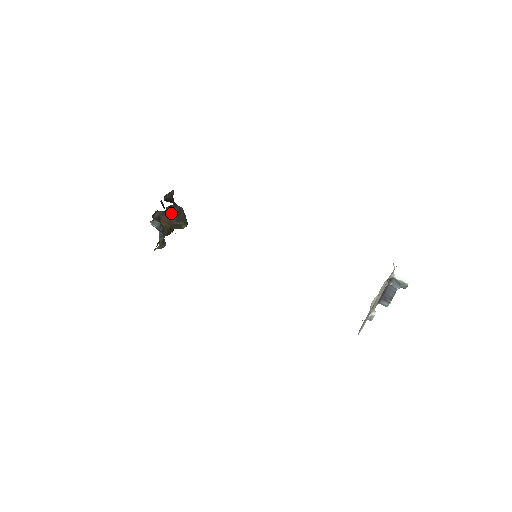
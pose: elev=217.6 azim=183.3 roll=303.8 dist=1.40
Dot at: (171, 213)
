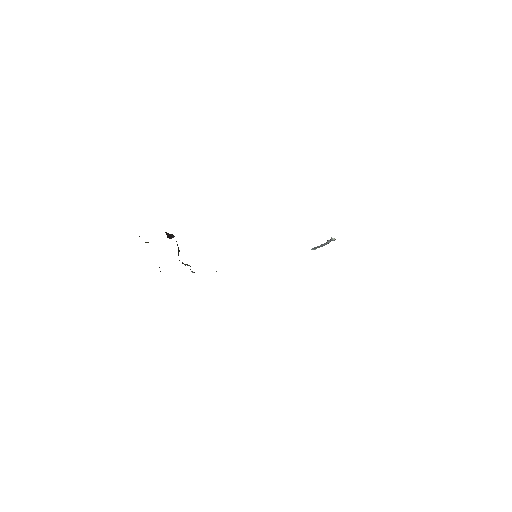
Dot at: occluded
